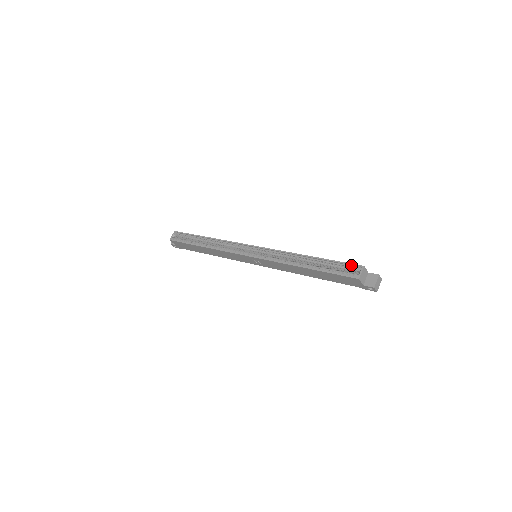
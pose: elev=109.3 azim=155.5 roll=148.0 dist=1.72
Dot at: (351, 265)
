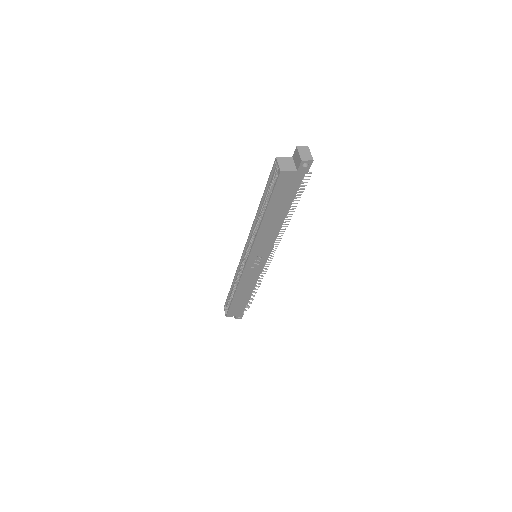
Dot at: (273, 170)
